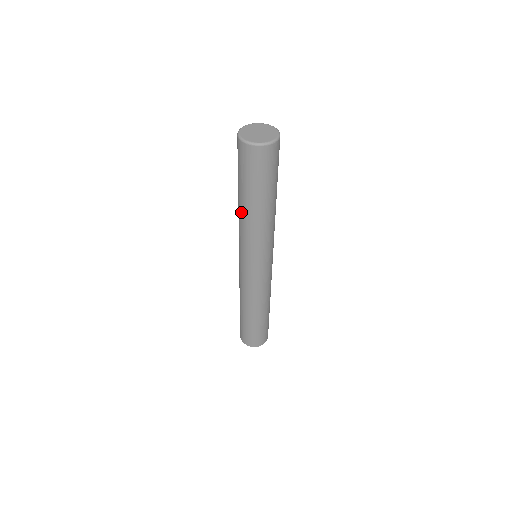
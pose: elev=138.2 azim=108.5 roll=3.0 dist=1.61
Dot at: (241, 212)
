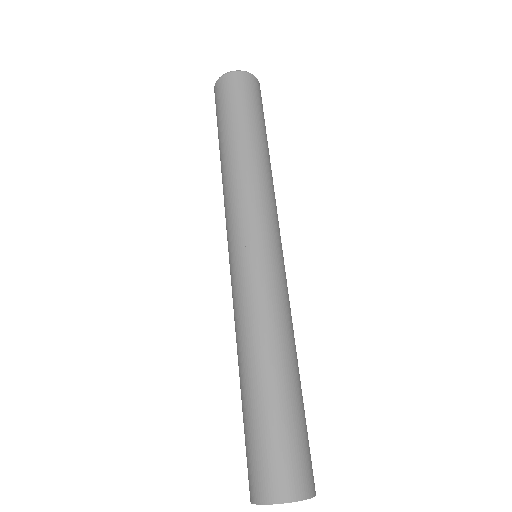
Dot at: (223, 166)
